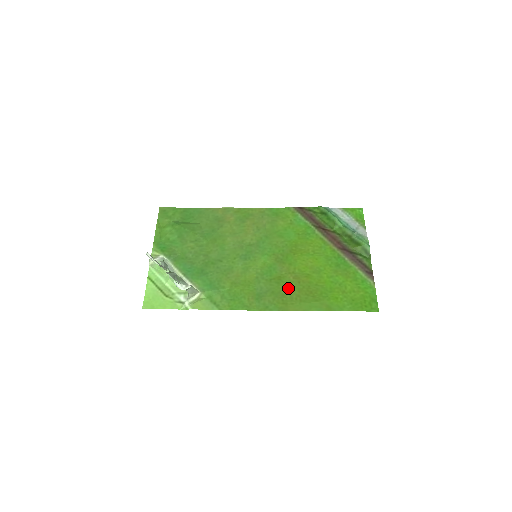
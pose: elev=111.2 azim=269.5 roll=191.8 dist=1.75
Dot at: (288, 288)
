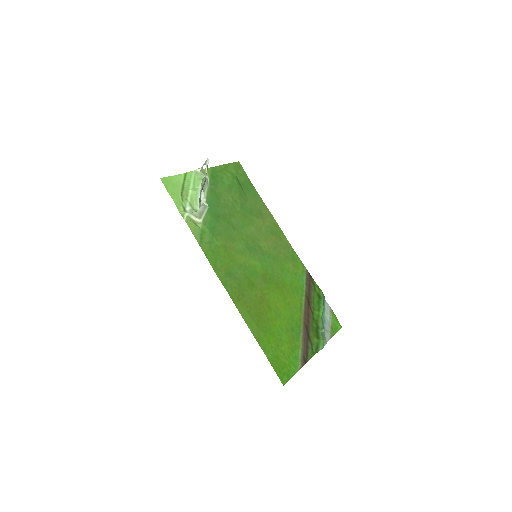
Dot at: (251, 296)
